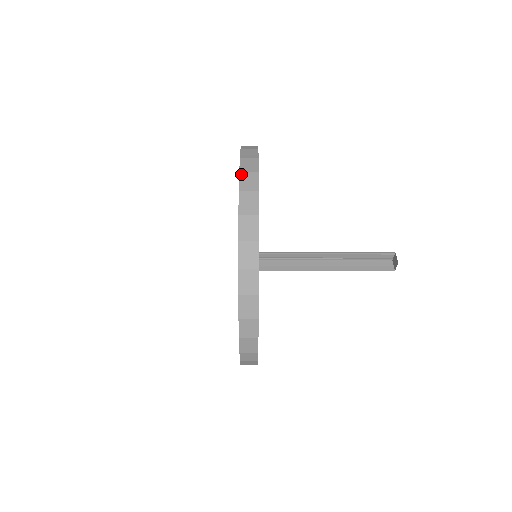
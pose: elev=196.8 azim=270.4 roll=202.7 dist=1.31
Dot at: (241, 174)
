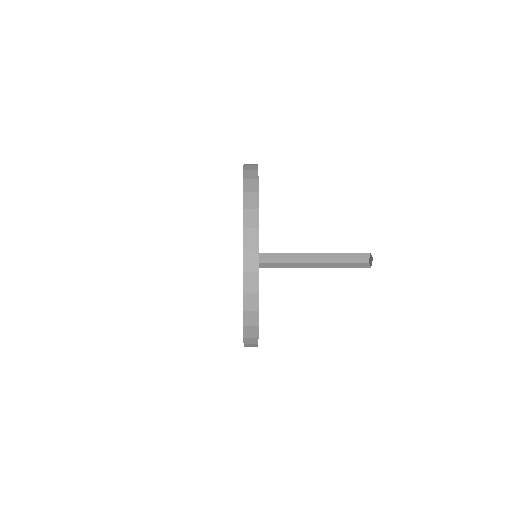
Dot at: (244, 313)
